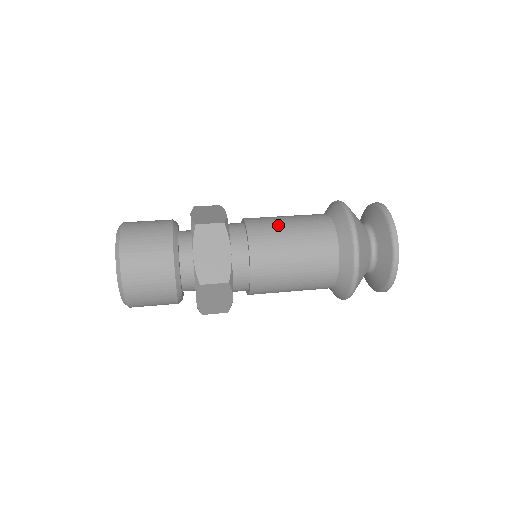
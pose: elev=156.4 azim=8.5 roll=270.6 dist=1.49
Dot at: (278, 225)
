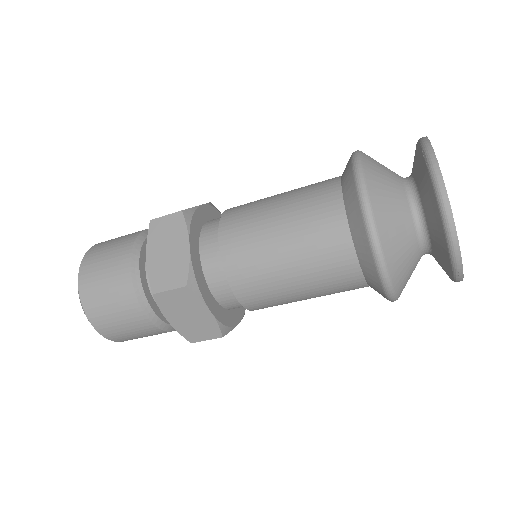
Dot at: (262, 202)
